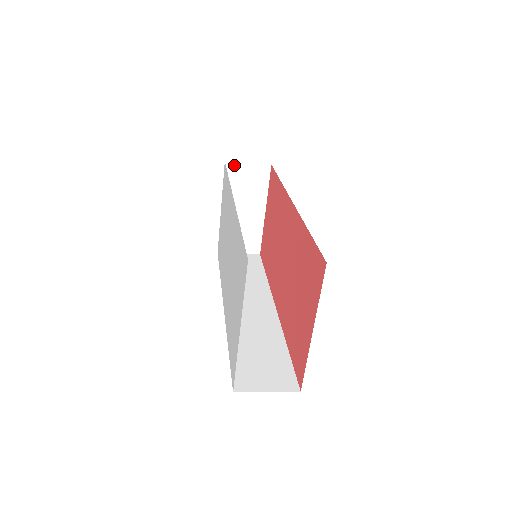
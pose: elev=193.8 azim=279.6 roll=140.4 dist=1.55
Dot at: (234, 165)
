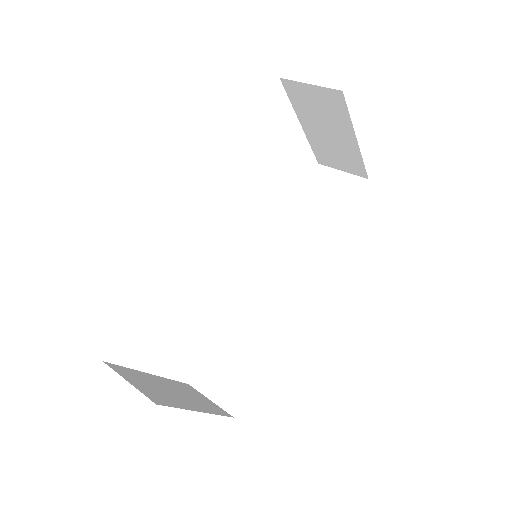
Dot at: (293, 84)
